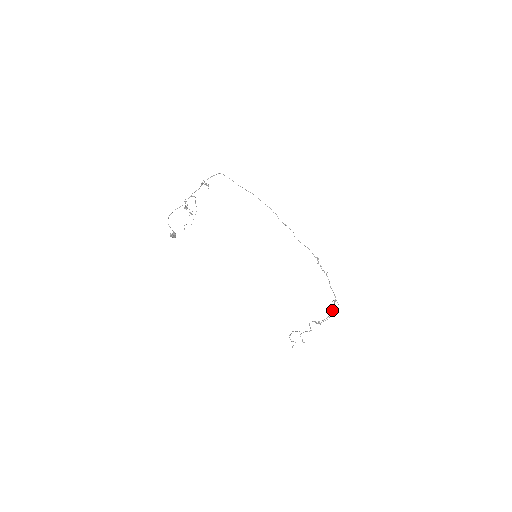
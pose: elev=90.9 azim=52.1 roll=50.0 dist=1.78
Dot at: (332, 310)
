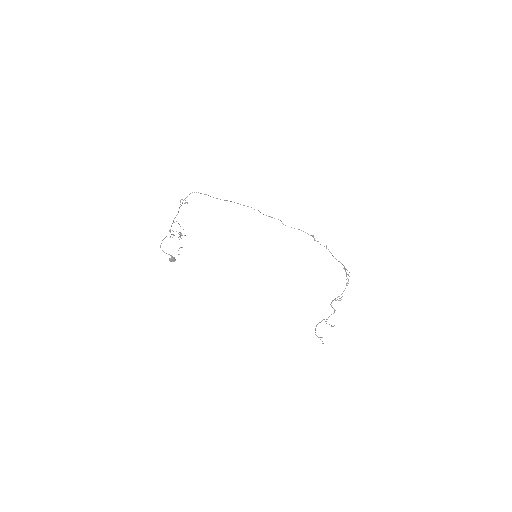
Dot at: (346, 279)
